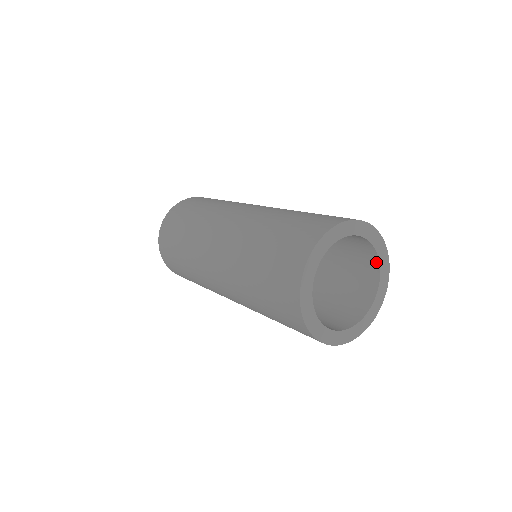
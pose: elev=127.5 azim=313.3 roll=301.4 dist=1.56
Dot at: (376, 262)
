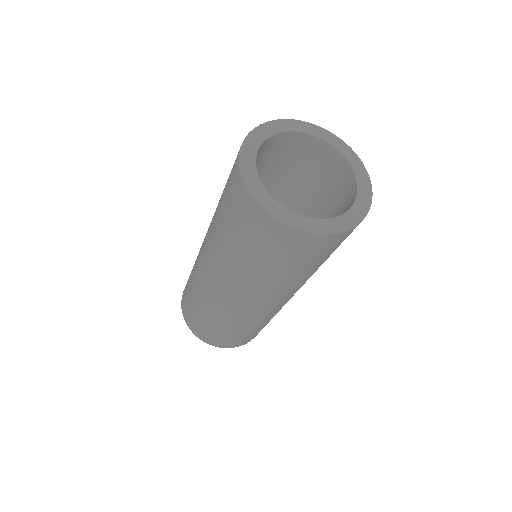
Dot at: (347, 167)
